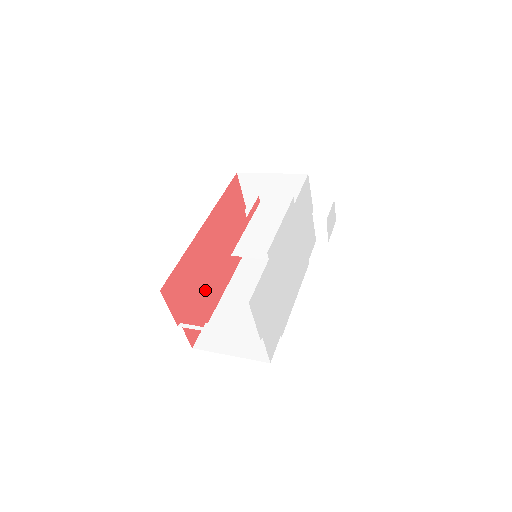
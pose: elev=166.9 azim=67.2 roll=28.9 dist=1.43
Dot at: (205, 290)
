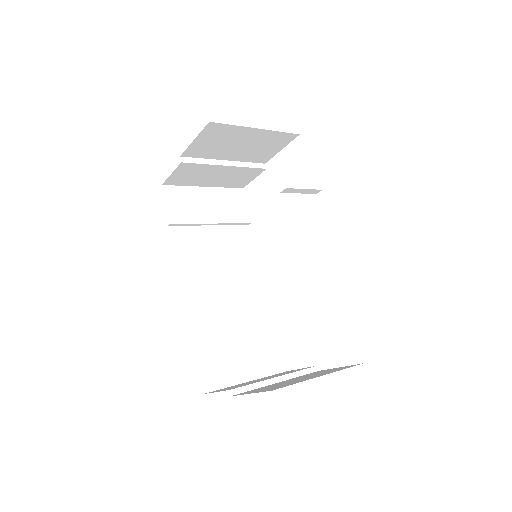
Dot at: occluded
